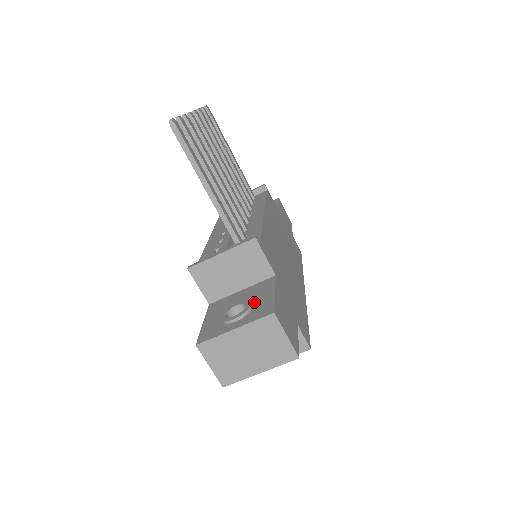
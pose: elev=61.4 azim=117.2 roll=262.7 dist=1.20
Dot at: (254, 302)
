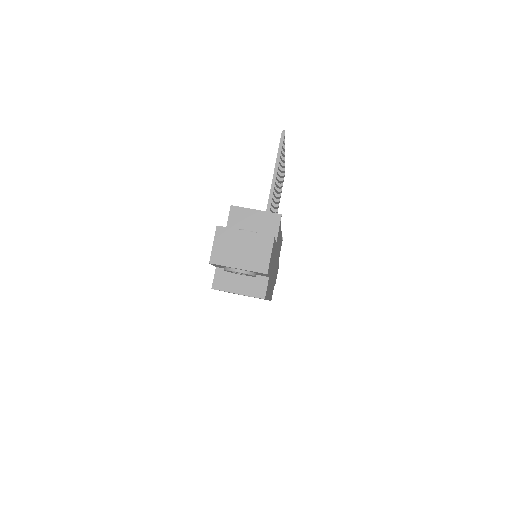
Dot at: occluded
